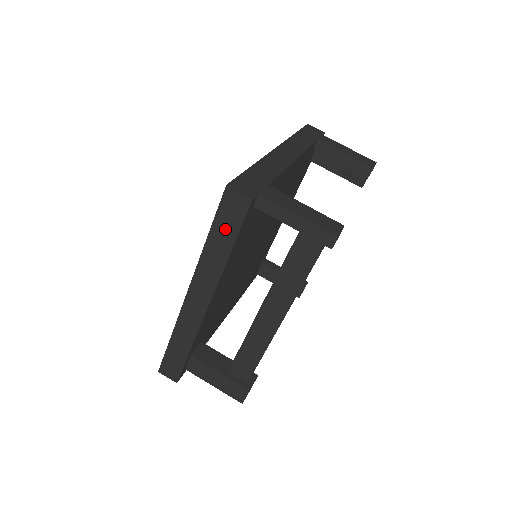
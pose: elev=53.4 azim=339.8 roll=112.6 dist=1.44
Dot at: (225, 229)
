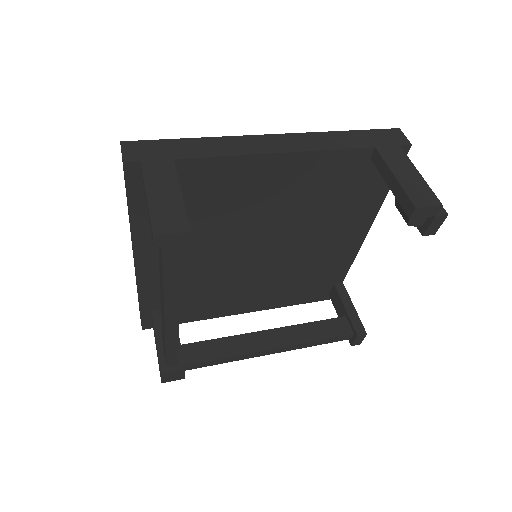
Dot at: occluded
